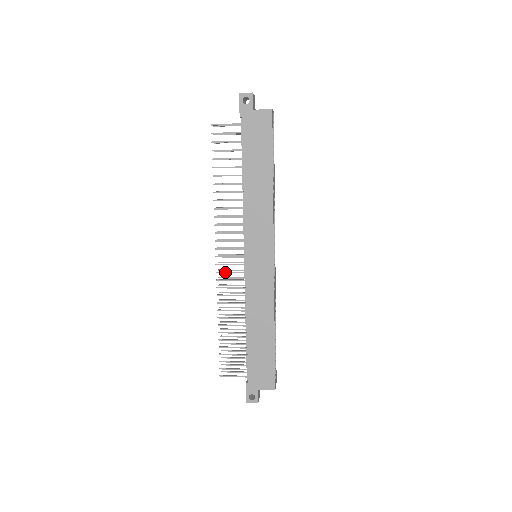
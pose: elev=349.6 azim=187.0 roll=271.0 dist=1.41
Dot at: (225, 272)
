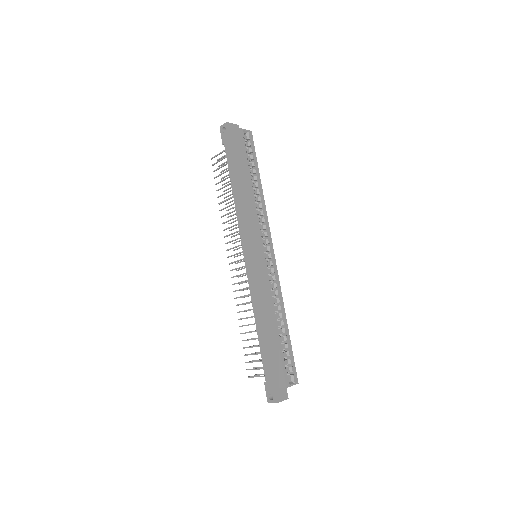
Dot at: (236, 276)
